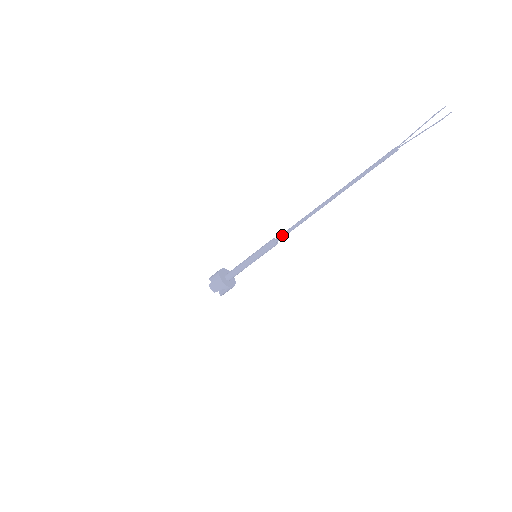
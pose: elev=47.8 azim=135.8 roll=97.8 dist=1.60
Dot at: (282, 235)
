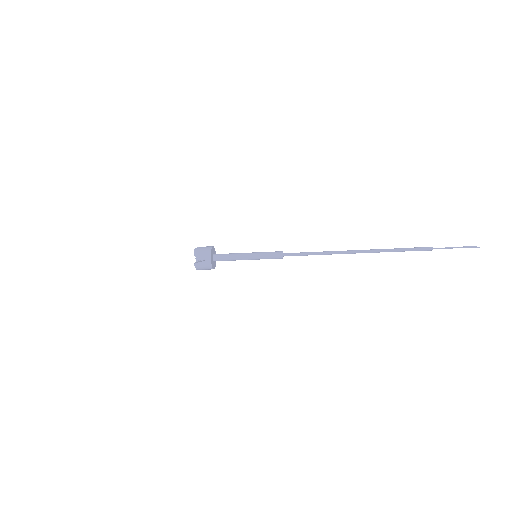
Dot at: (294, 255)
